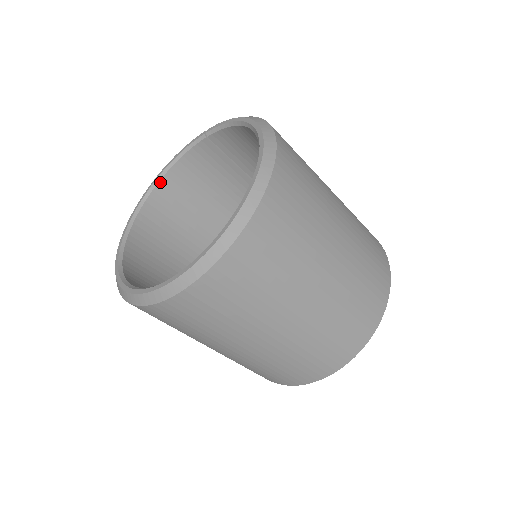
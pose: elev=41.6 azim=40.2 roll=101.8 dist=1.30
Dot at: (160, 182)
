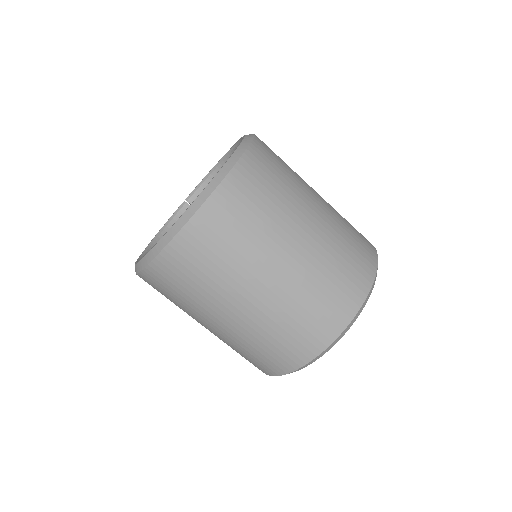
Dot at: (155, 242)
